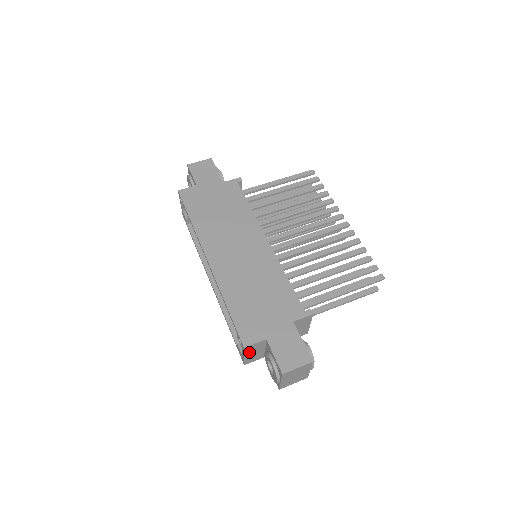
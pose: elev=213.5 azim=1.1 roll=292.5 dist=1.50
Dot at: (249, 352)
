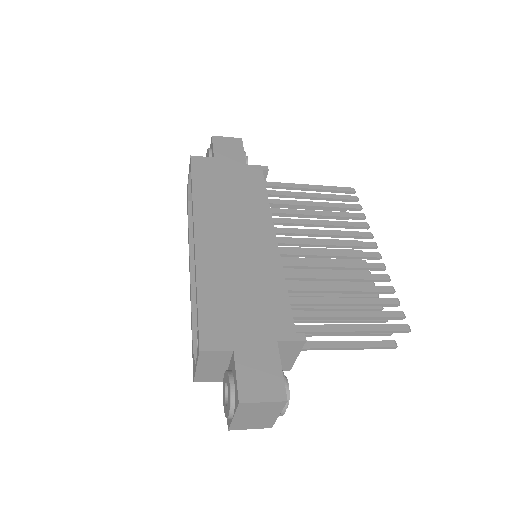
Dot at: (205, 362)
